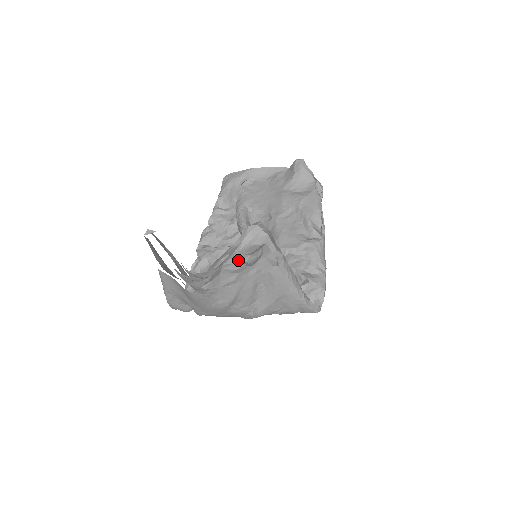
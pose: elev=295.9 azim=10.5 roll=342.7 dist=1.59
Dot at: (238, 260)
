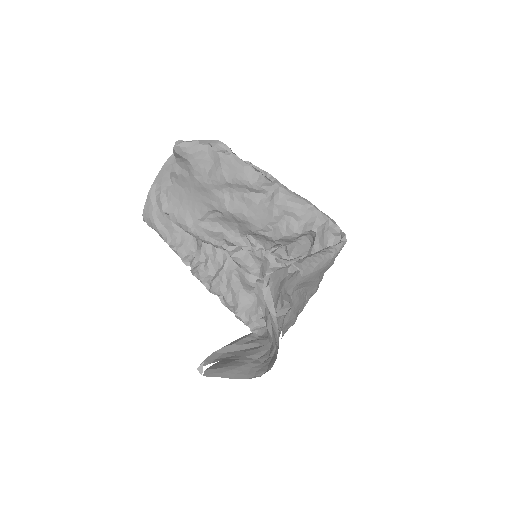
Dot at: (277, 313)
